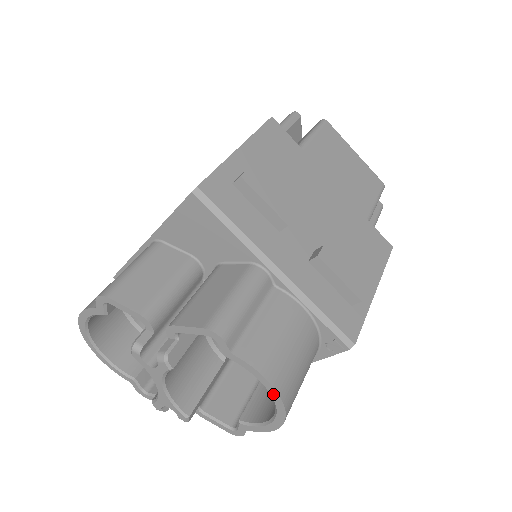
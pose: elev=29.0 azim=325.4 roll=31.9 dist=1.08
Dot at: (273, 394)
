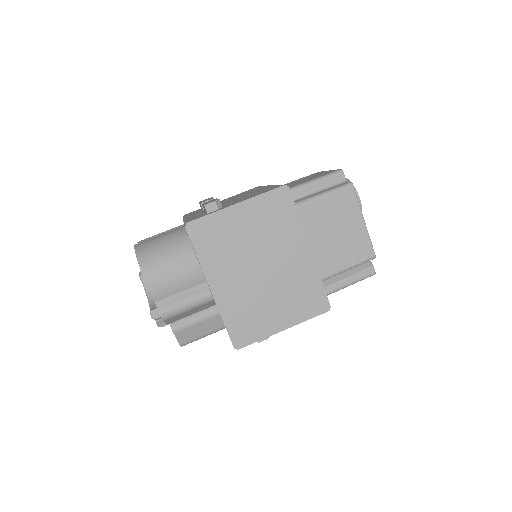
Dot at: occluded
